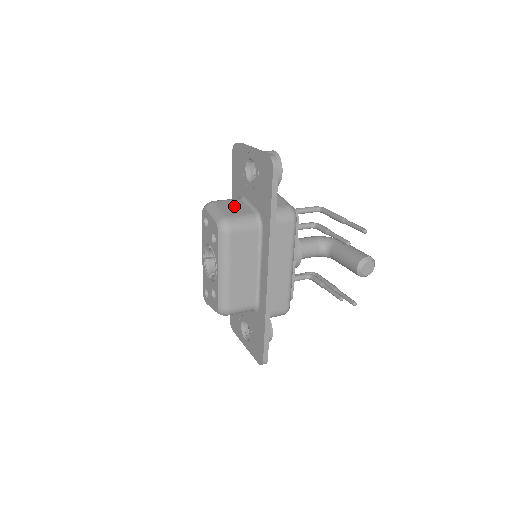
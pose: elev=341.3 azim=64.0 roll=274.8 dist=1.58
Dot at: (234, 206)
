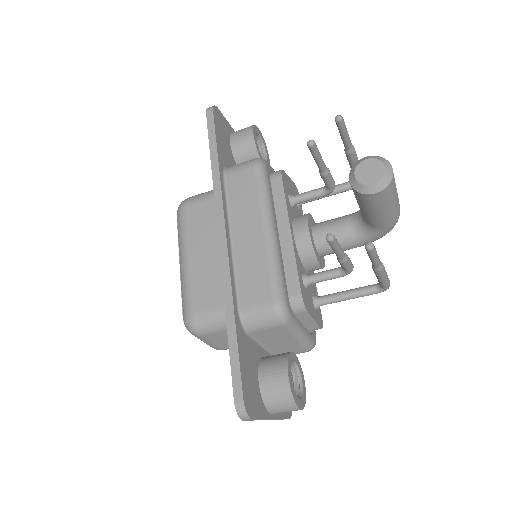
Dot at: occluded
